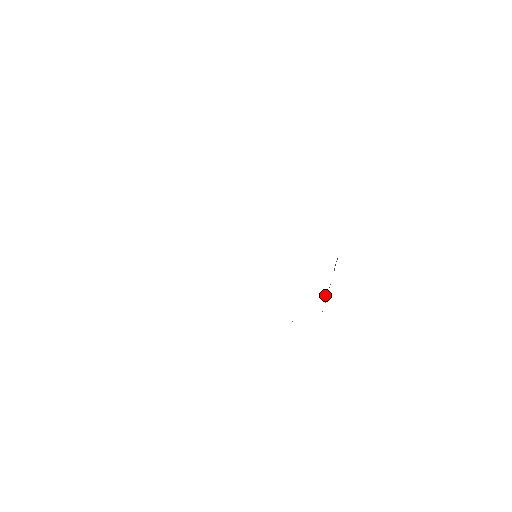
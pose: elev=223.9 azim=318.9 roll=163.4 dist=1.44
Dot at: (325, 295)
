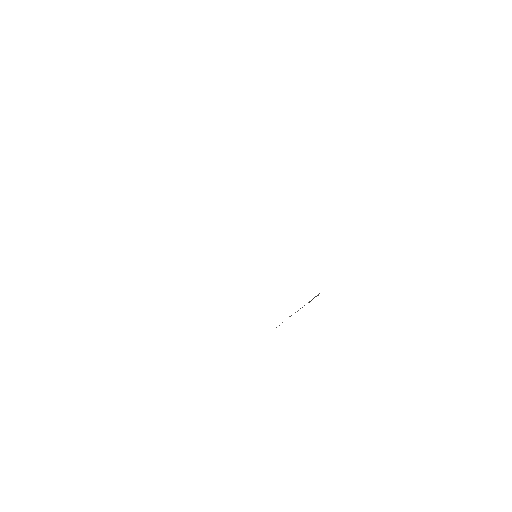
Dot at: occluded
